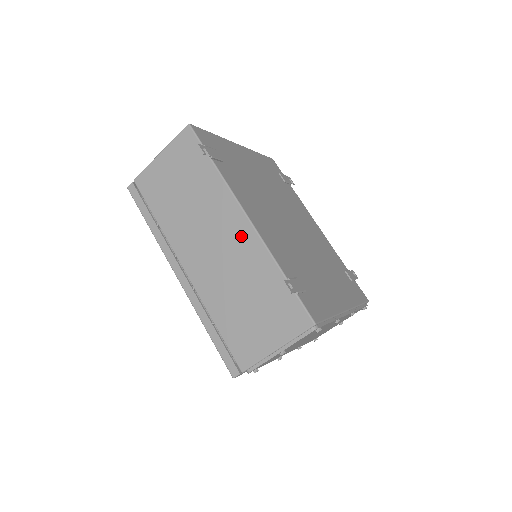
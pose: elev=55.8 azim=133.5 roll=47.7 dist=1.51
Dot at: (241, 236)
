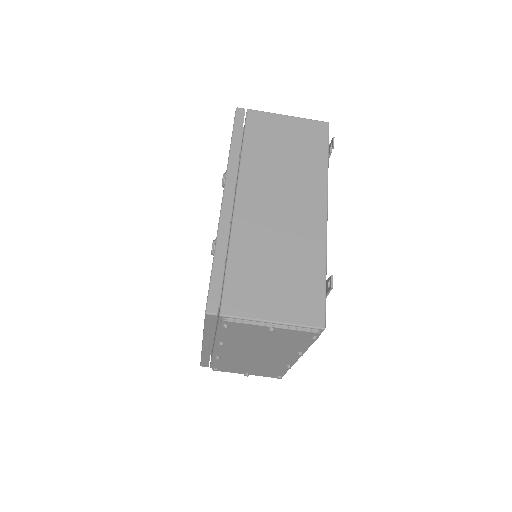
Dot at: (311, 220)
